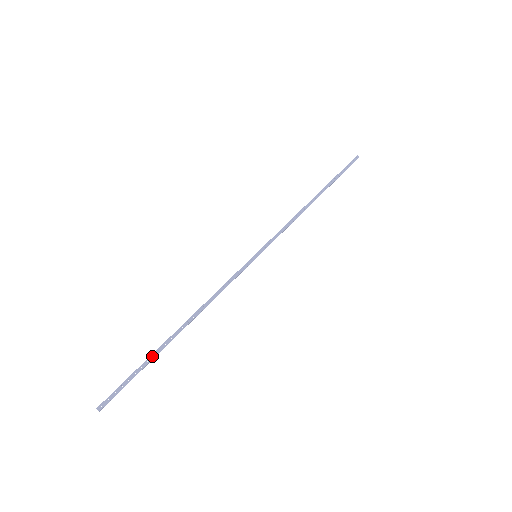
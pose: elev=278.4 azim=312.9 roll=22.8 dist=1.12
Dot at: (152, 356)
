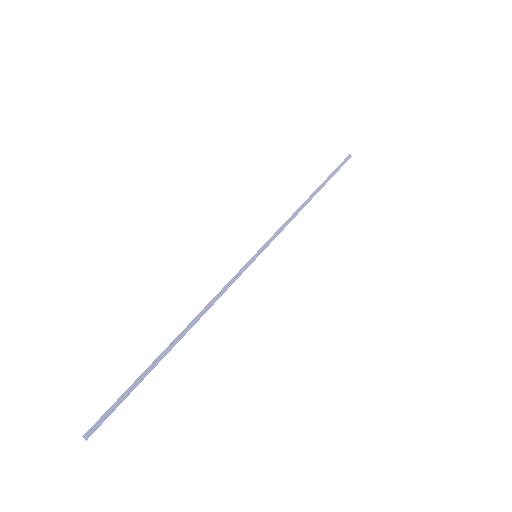
Dot at: (148, 371)
